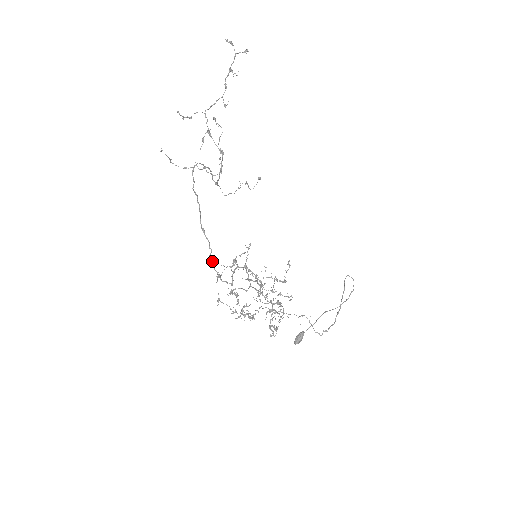
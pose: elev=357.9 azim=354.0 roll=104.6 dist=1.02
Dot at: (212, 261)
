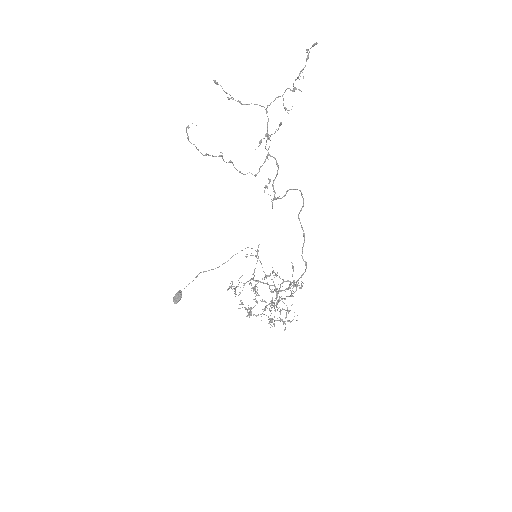
Dot at: occluded
